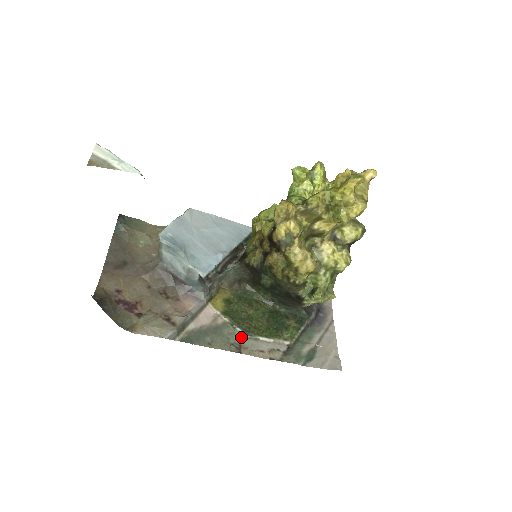
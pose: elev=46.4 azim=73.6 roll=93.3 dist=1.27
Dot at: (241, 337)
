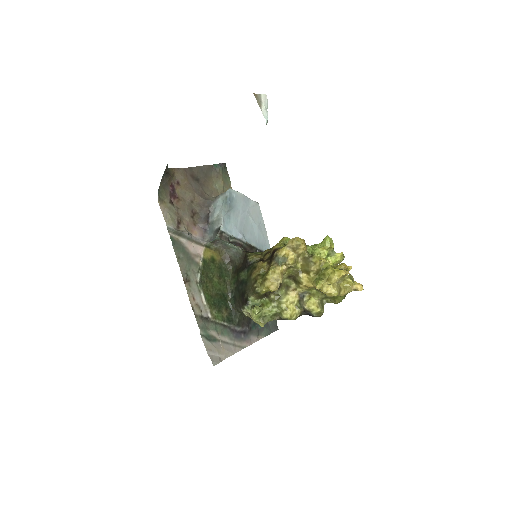
Dot at: (195, 279)
